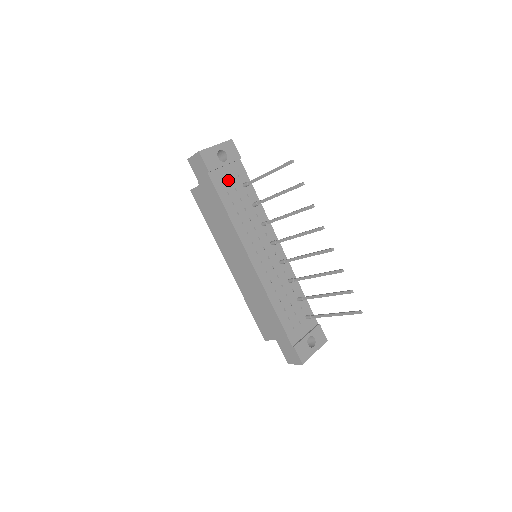
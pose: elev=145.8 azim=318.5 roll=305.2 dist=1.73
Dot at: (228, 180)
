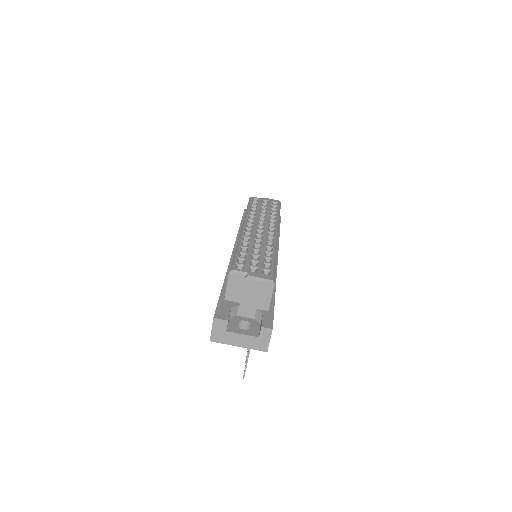
Dot at: occluded
